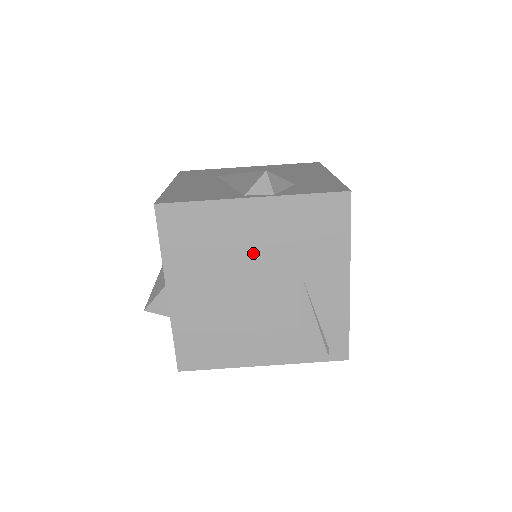
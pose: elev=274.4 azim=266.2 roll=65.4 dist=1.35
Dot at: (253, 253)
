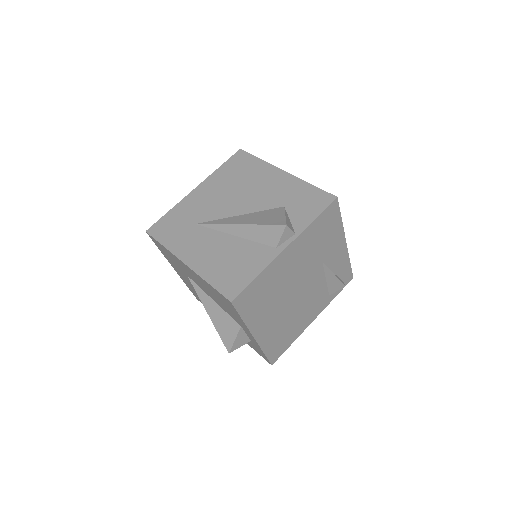
Dot at: (294, 275)
